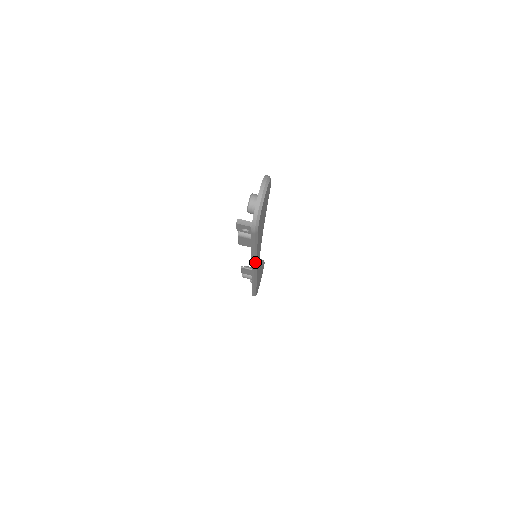
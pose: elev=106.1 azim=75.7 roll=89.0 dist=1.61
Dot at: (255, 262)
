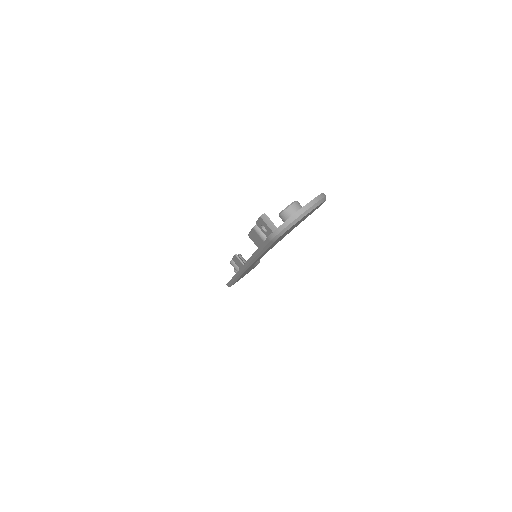
Dot at: (251, 263)
